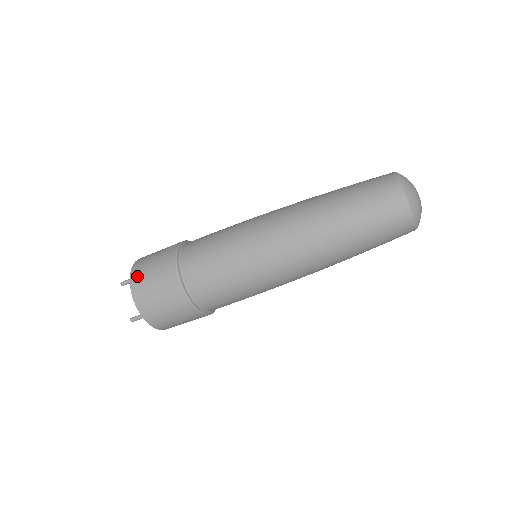
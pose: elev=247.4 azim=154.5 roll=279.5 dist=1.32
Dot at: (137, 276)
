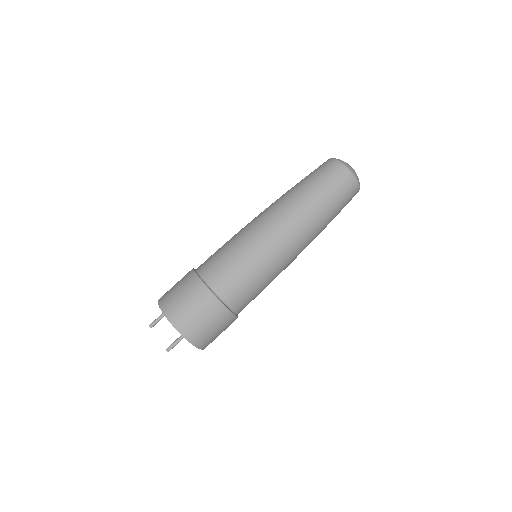
Dot at: (165, 300)
